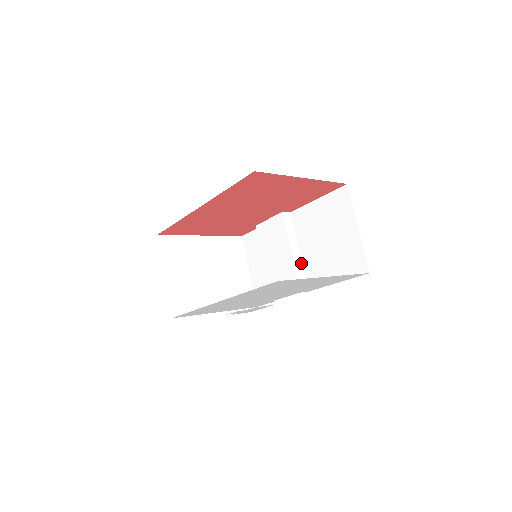
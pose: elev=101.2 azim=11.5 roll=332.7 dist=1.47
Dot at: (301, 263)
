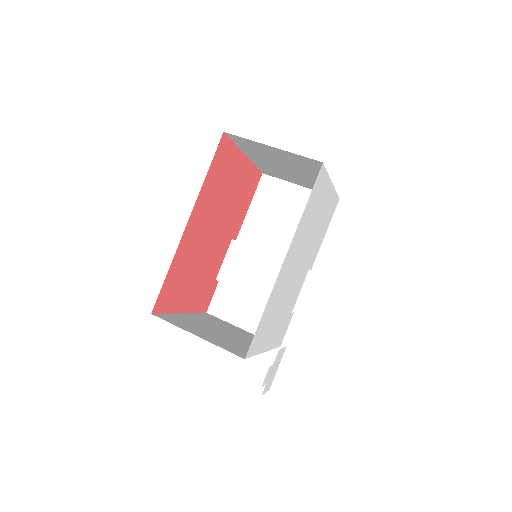
Dot at: occluded
